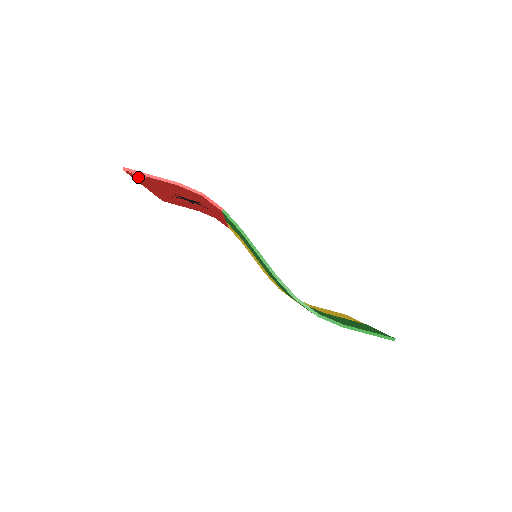
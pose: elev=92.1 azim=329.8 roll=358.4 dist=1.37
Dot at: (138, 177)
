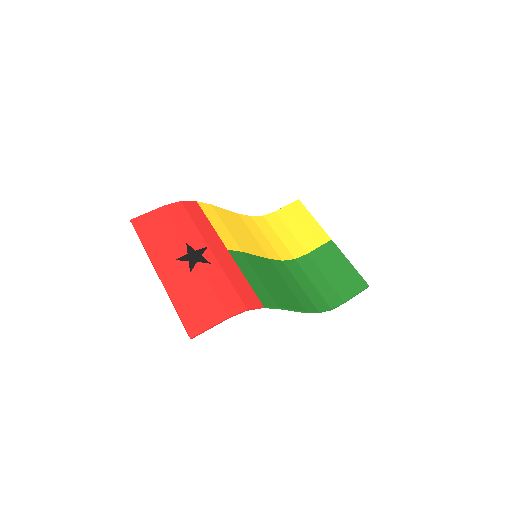
Dot at: (189, 320)
